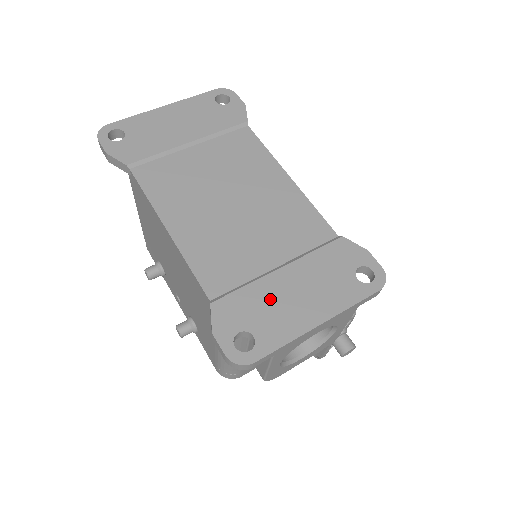
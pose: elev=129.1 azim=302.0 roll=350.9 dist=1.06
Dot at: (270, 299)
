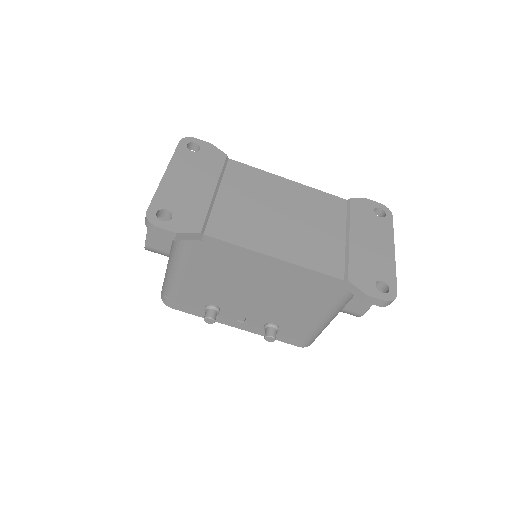
Dot at: (365, 256)
